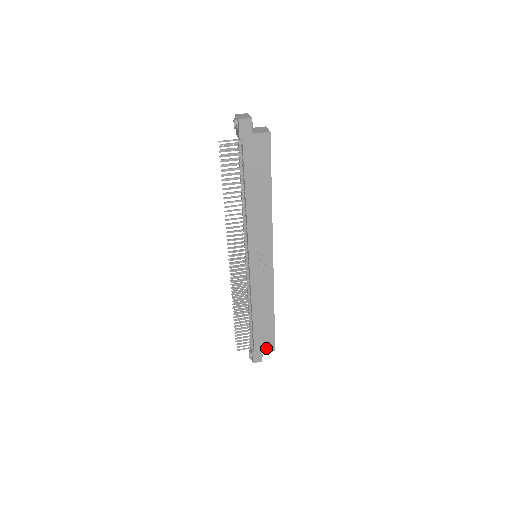
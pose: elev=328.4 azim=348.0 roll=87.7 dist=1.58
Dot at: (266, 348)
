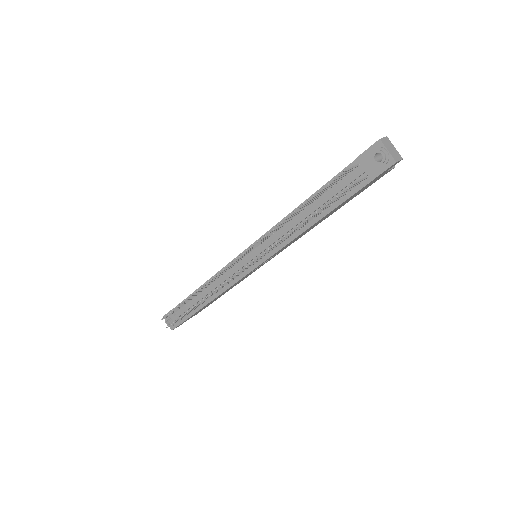
Dot at: occluded
